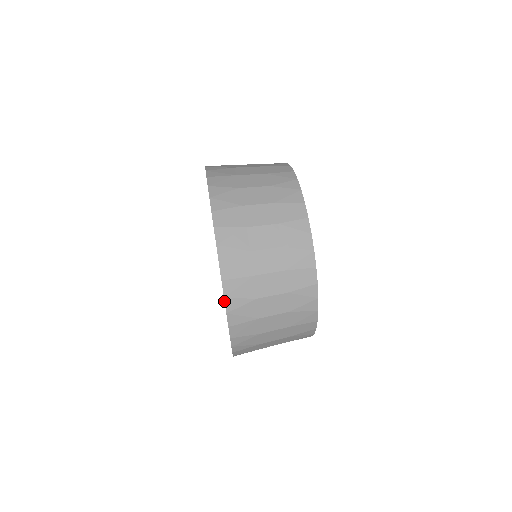
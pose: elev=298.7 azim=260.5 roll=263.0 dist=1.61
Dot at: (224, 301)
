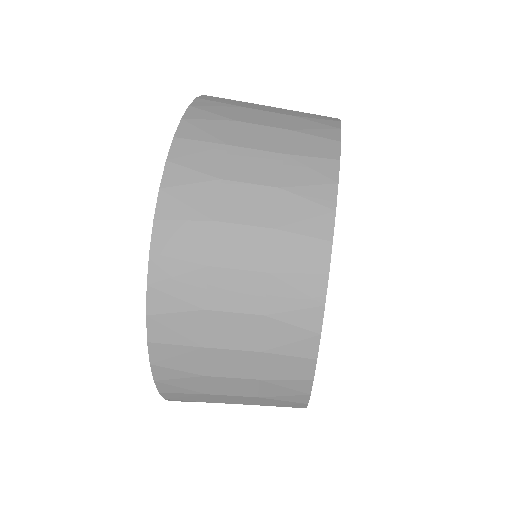
Dot at: occluded
